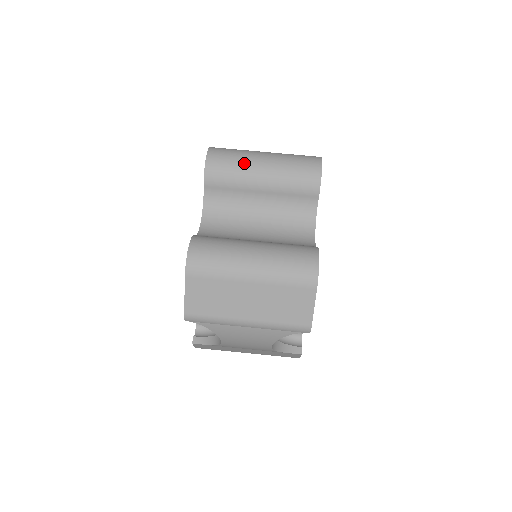
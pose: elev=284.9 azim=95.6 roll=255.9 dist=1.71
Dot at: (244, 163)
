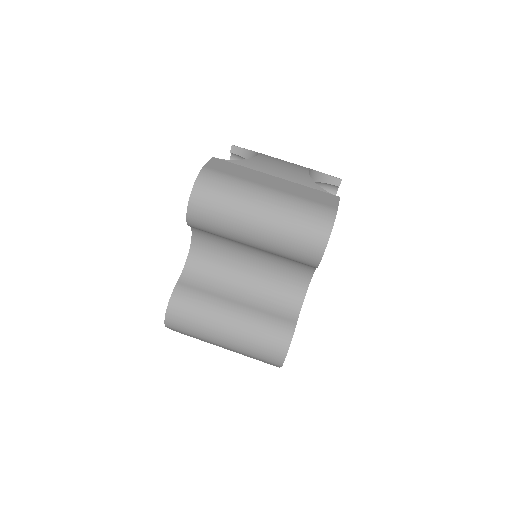
Dot at: (232, 224)
